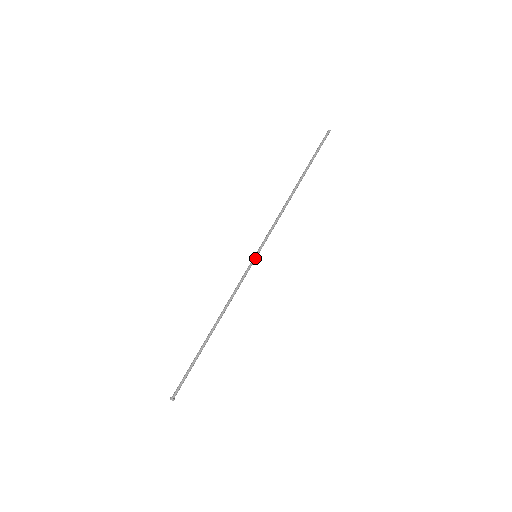
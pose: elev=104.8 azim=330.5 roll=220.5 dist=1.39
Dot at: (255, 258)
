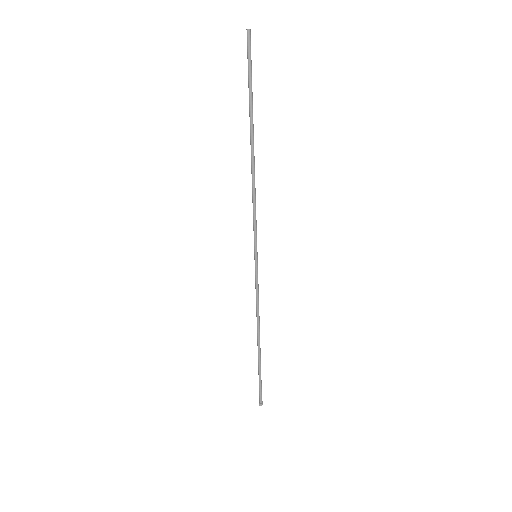
Dot at: (257, 259)
